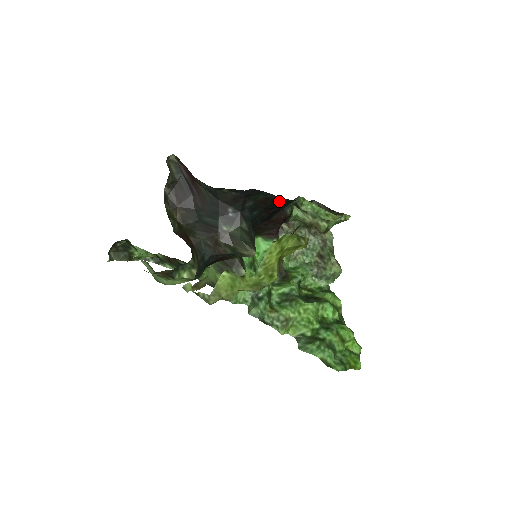
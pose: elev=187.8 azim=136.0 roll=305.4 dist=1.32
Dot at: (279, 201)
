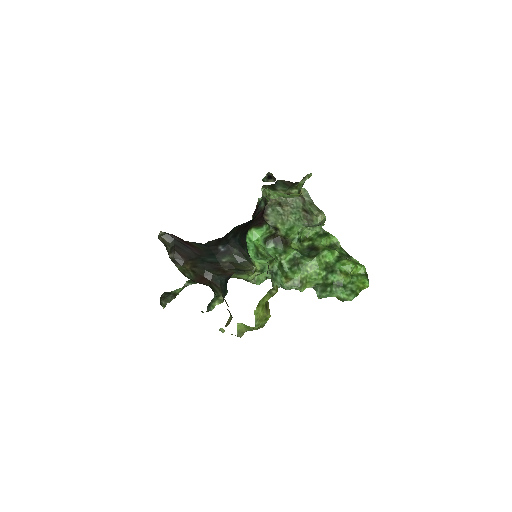
Dot at: (250, 221)
